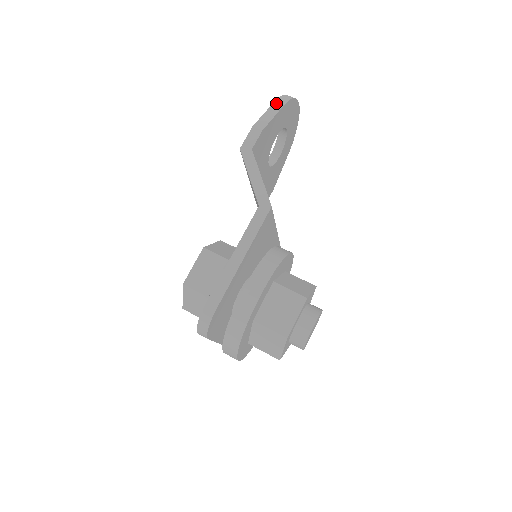
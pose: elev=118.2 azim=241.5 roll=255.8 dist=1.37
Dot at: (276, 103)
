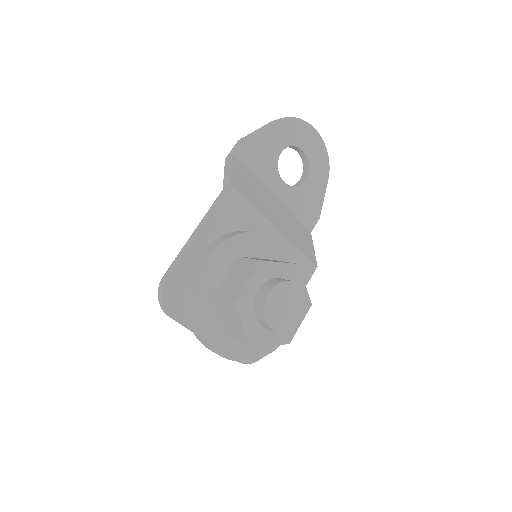
Dot at: (270, 122)
